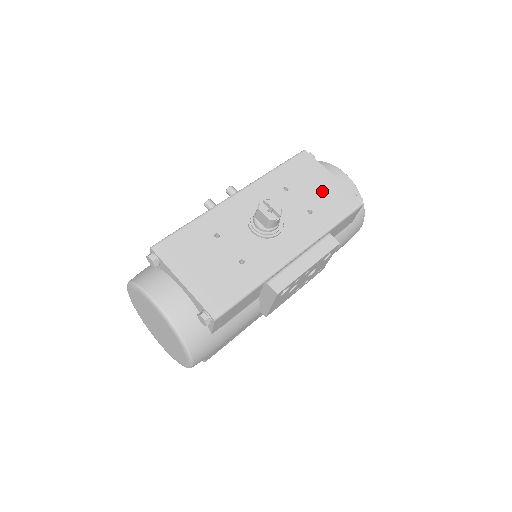
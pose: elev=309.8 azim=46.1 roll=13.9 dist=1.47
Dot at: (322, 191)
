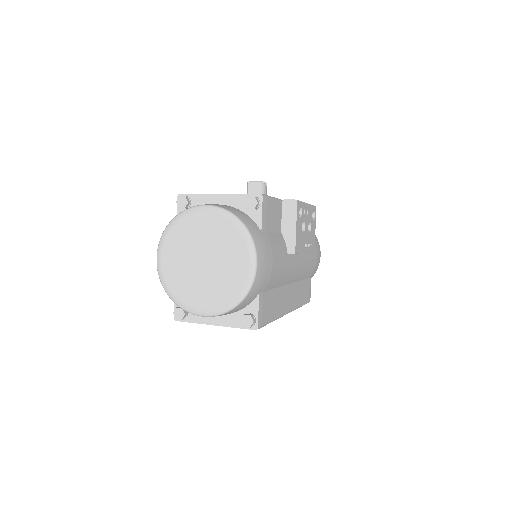
Dot at: occluded
